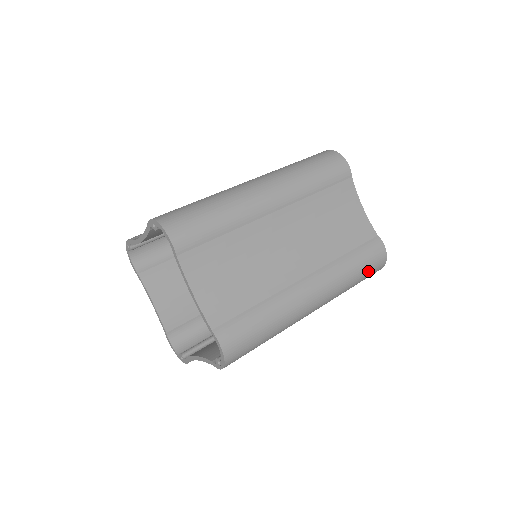
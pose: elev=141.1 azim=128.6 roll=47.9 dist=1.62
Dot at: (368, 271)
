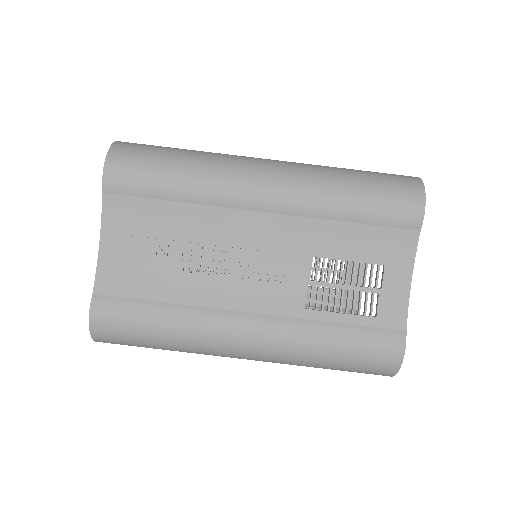
Dot at: occluded
